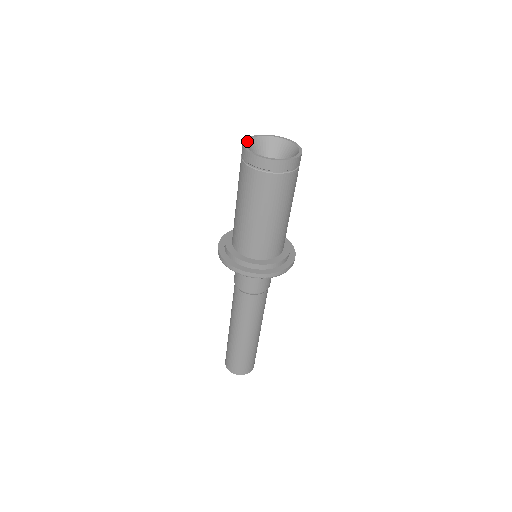
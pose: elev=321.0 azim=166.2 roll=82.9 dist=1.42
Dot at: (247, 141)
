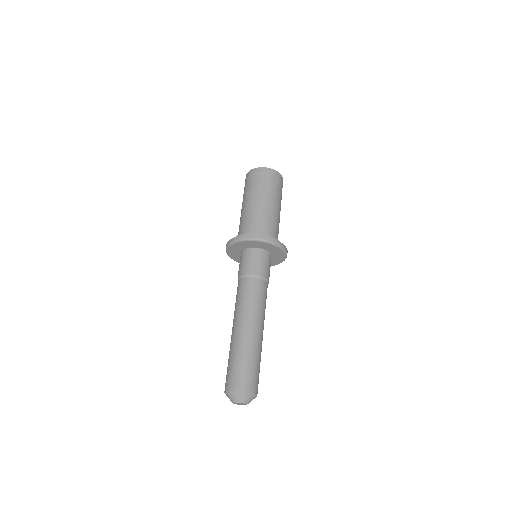
Dot at: occluded
